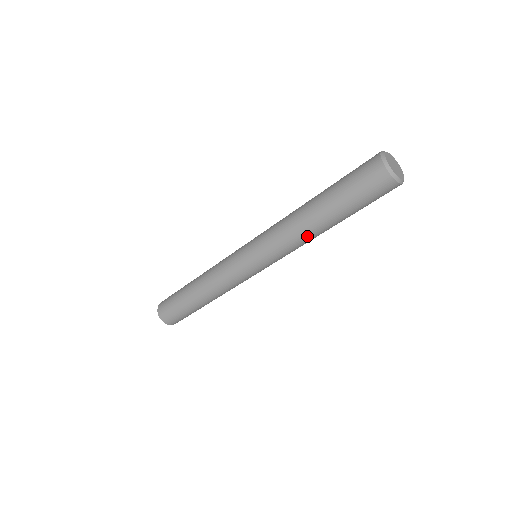
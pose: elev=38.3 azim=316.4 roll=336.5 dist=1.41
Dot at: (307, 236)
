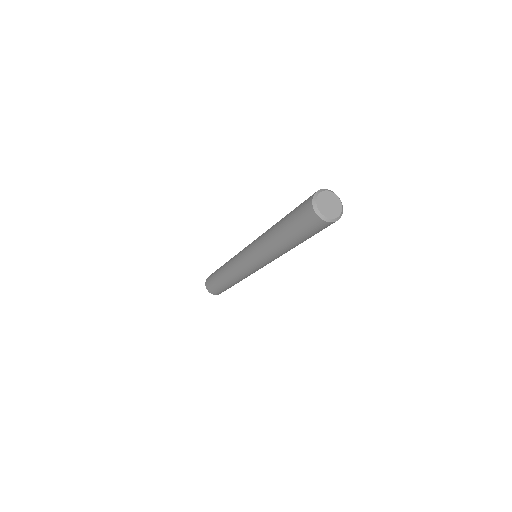
Dot at: occluded
